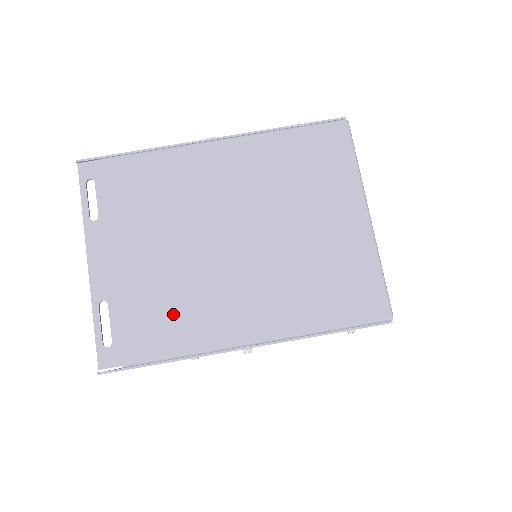
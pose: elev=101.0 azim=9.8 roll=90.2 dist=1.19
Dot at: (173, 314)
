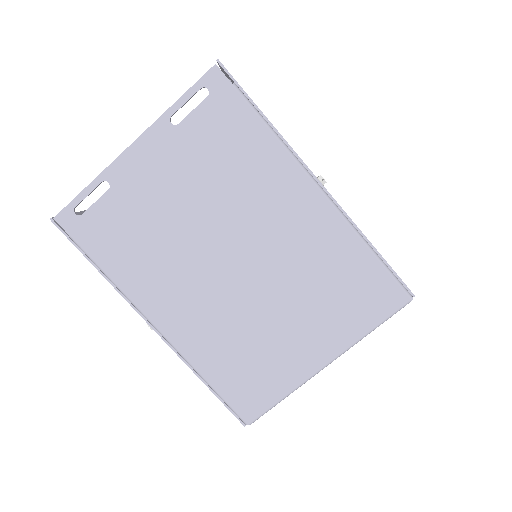
Dot at: (138, 251)
